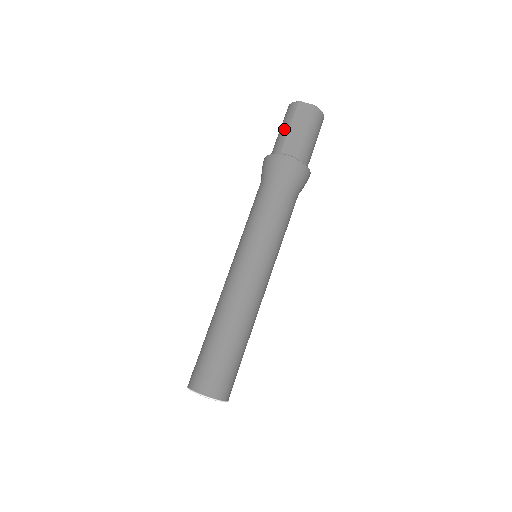
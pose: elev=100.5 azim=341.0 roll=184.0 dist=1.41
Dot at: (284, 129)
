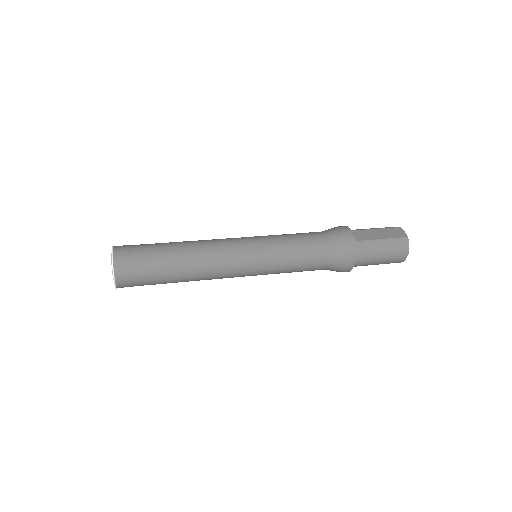
Dot at: (371, 228)
